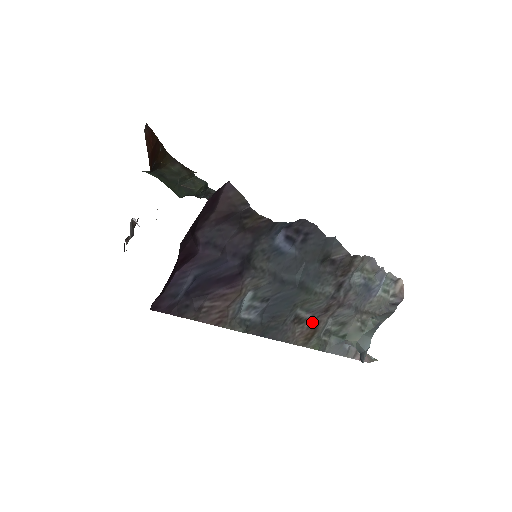
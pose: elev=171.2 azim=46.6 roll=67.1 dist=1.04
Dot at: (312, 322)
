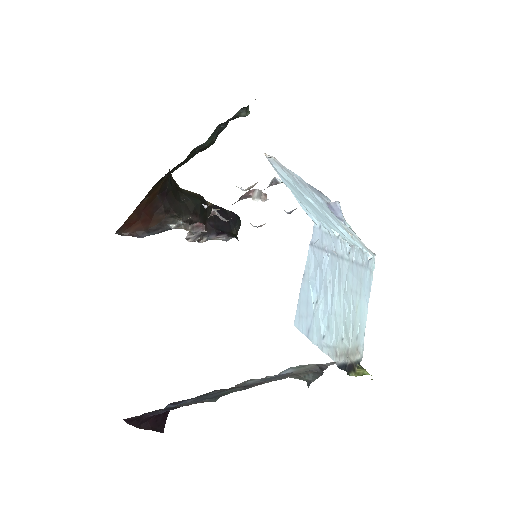
Dot at: occluded
